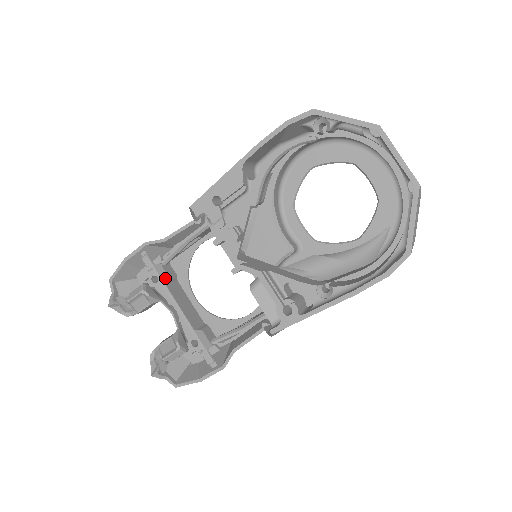
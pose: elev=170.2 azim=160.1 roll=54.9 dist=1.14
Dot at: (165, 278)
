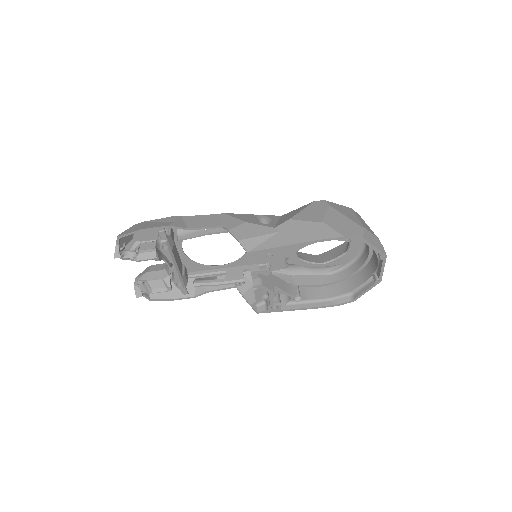
Dot at: (172, 245)
